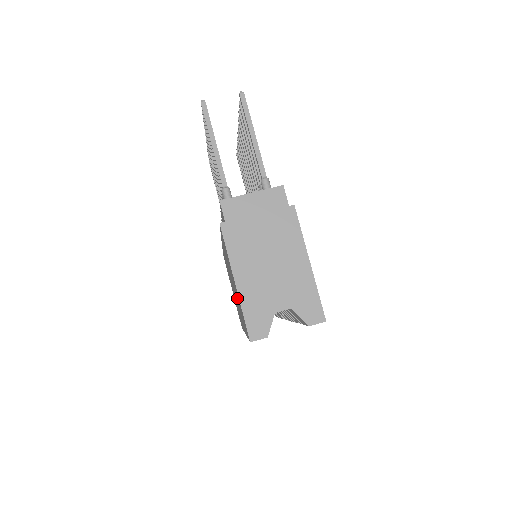
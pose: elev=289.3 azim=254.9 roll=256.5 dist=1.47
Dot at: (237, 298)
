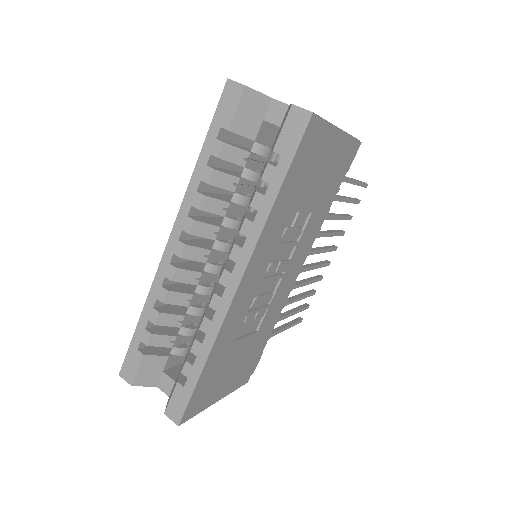
Dot at: occluded
